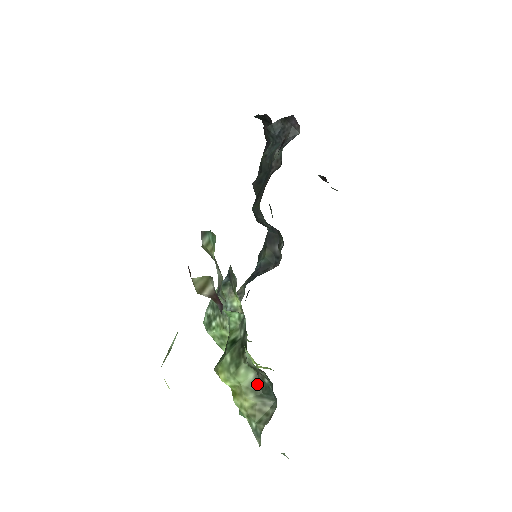
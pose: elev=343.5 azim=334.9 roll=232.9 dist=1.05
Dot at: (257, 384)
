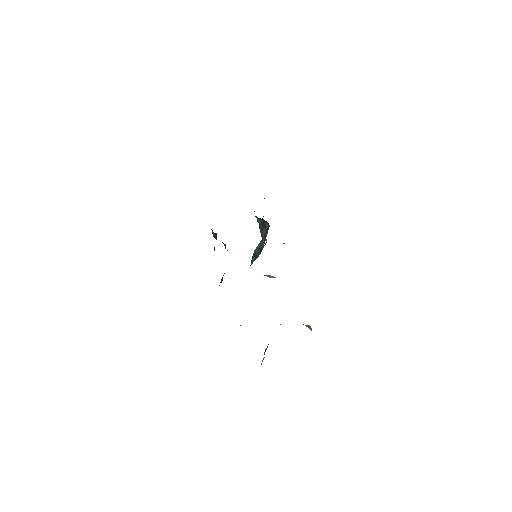
Dot at: occluded
